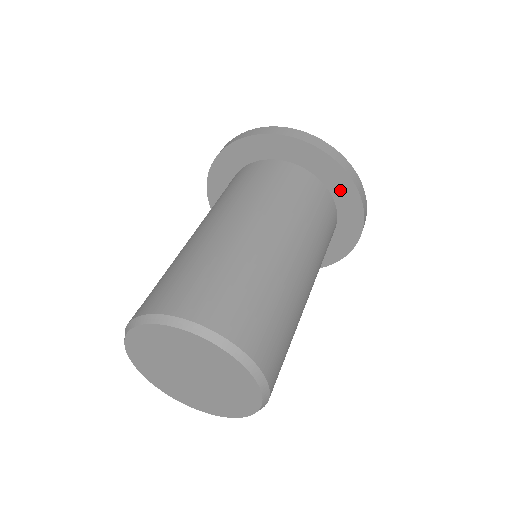
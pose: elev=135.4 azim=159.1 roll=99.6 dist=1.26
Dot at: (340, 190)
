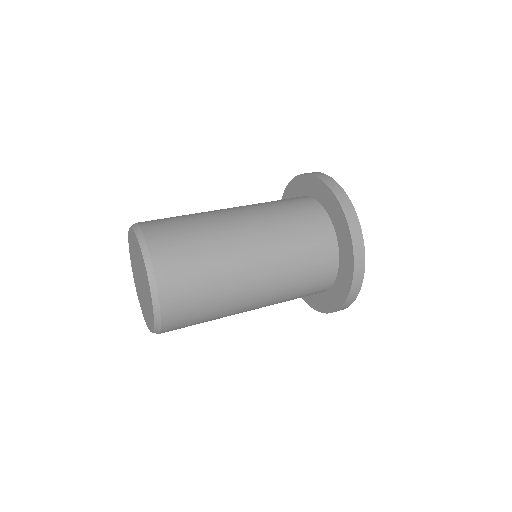
Dot at: (343, 239)
